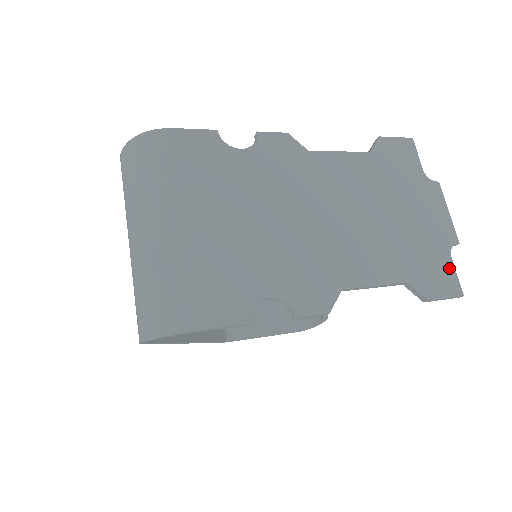
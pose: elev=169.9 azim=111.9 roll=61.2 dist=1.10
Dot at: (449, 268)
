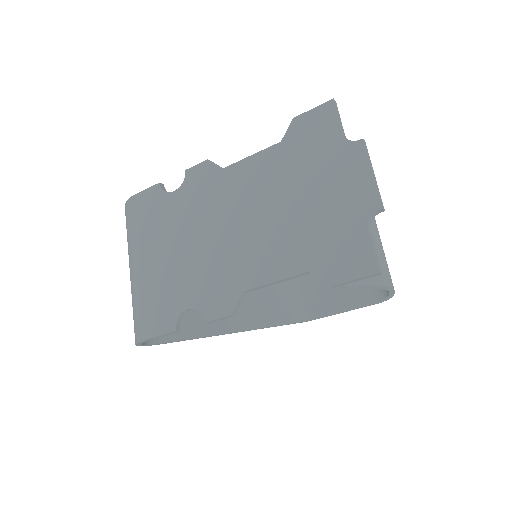
Dot at: (363, 243)
